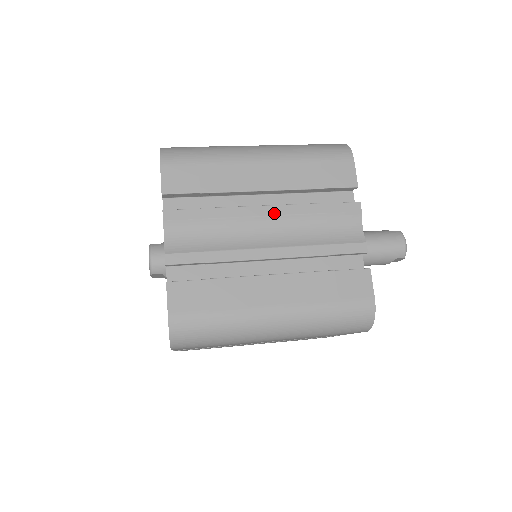
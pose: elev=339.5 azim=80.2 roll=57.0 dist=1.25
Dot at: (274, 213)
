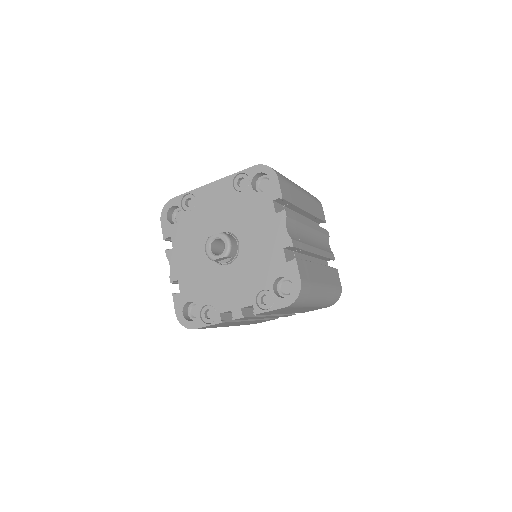
Dot at: (312, 227)
